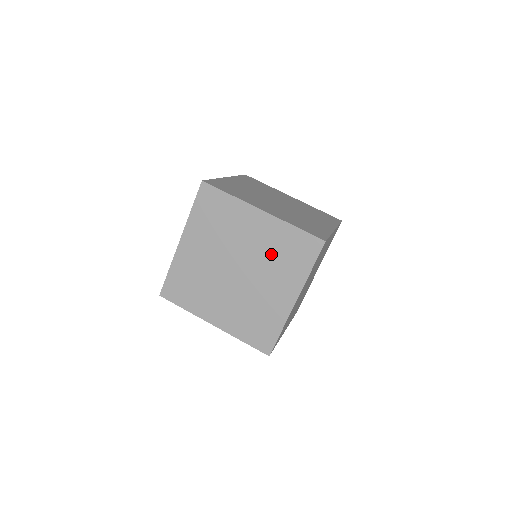
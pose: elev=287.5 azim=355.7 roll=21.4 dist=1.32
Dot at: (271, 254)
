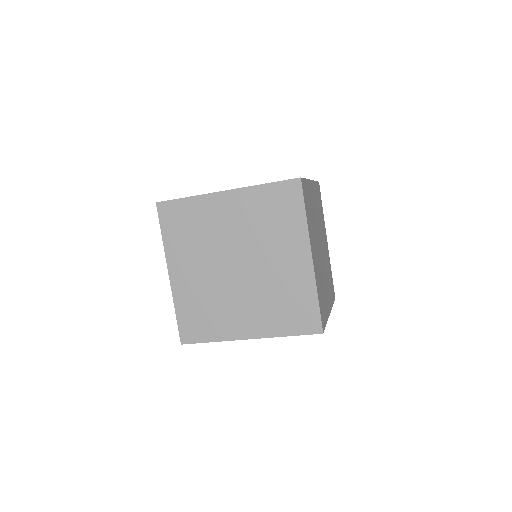
Dot at: (259, 226)
